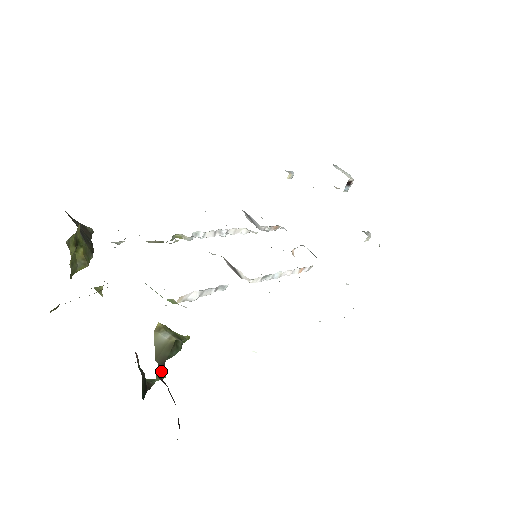
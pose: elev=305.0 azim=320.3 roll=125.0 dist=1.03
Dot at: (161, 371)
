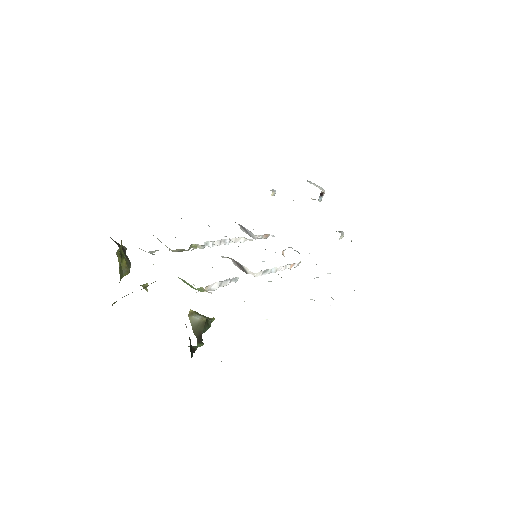
Dot at: (200, 341)
